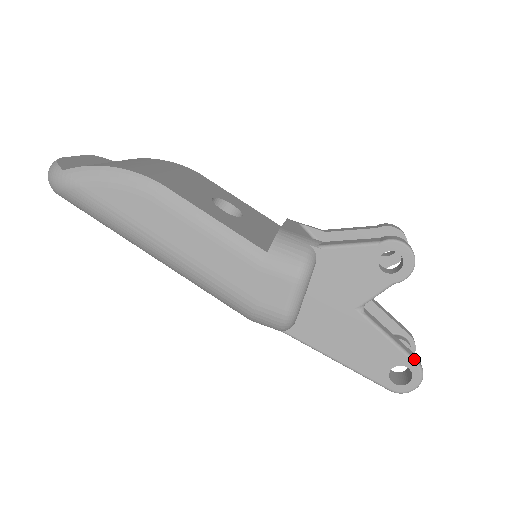
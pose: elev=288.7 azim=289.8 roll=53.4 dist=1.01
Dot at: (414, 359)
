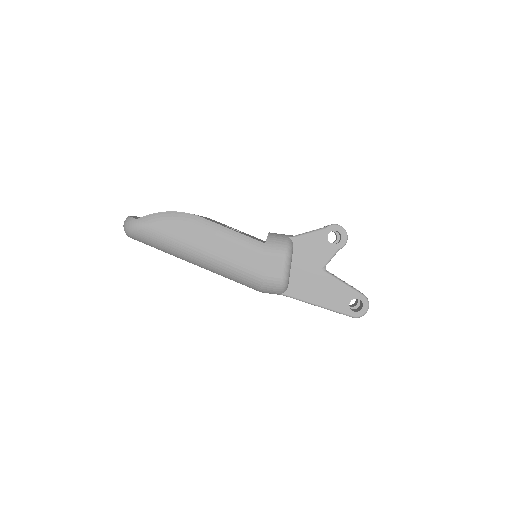
Dot at: (361, 293)
